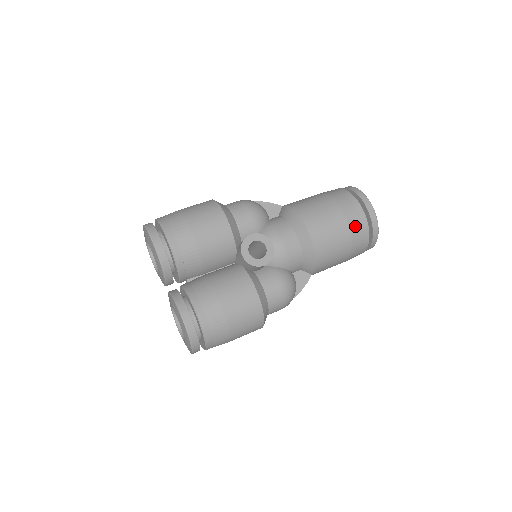
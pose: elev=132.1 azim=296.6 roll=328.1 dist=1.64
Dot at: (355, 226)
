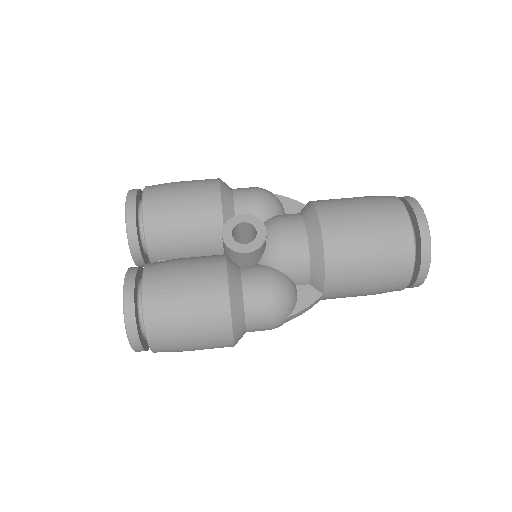
Dot at: (392, 235)
